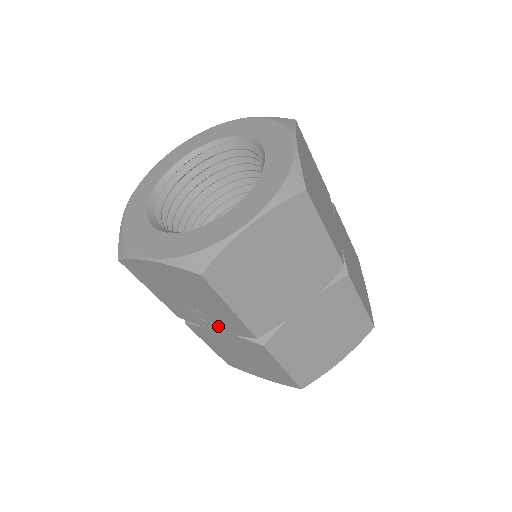
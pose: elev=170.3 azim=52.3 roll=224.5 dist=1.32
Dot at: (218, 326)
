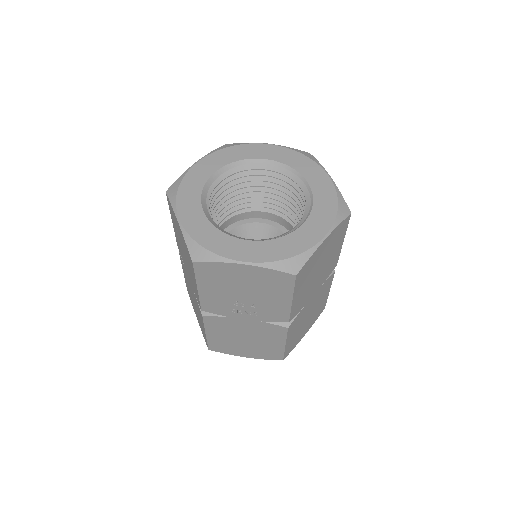
Dot at: (251, 315)
